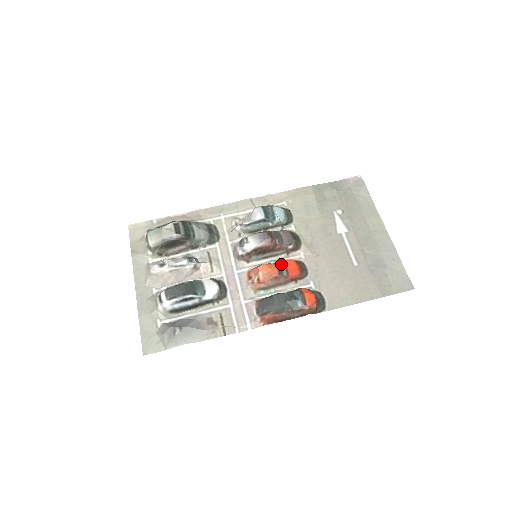
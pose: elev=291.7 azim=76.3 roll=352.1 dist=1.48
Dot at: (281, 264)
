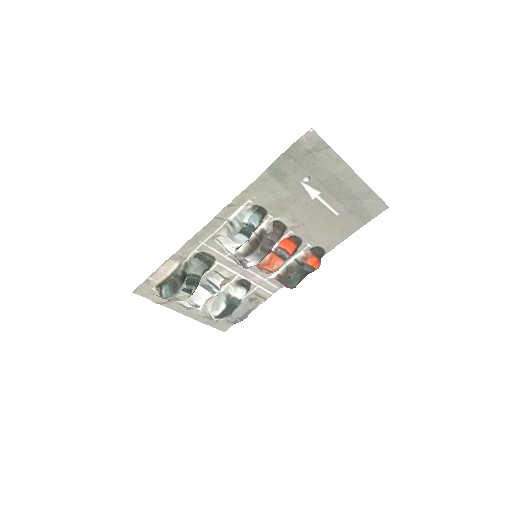
Dot at: (280, 251)
